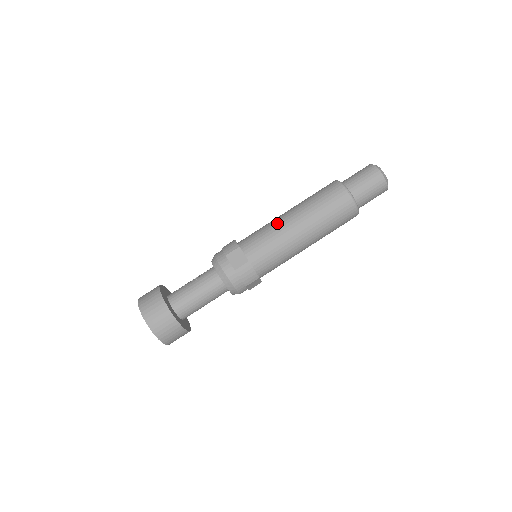
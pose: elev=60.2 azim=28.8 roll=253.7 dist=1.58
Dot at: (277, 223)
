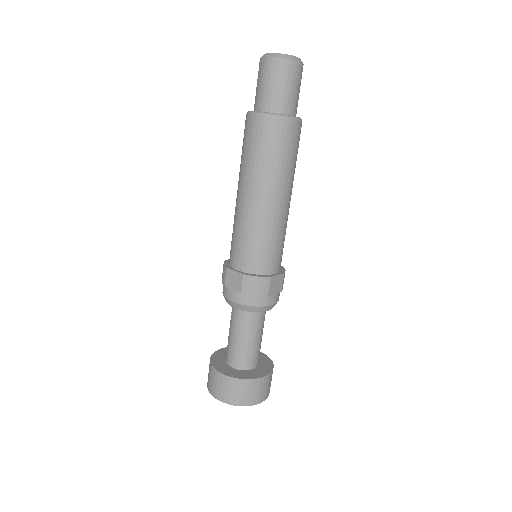
Dot at: (236, 213)
